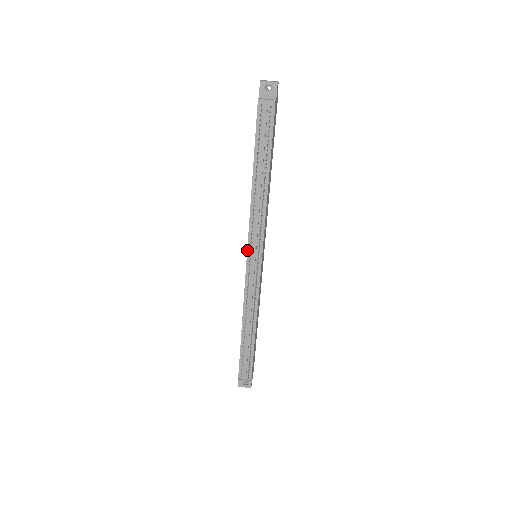
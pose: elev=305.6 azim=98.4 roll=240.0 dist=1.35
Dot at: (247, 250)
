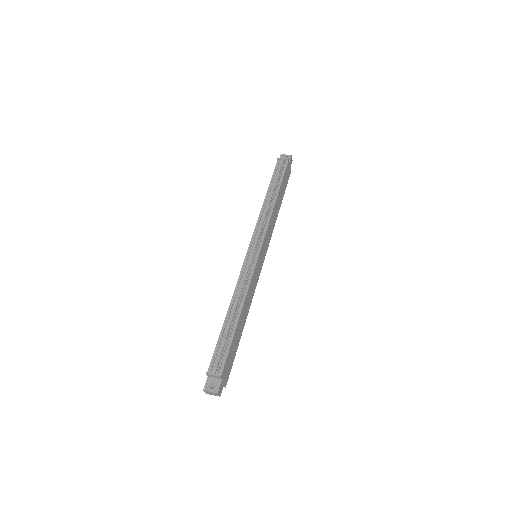
Dot at: (250, 243)
